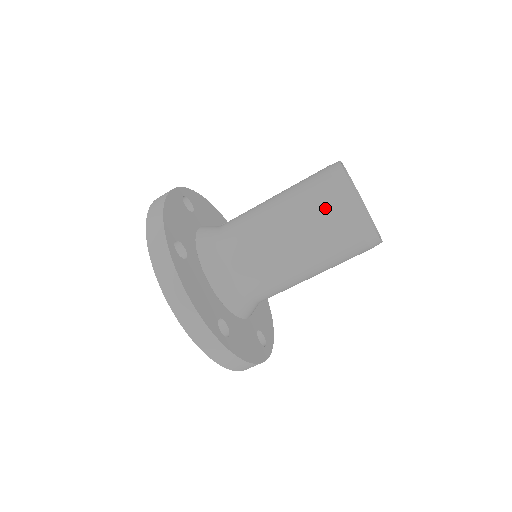
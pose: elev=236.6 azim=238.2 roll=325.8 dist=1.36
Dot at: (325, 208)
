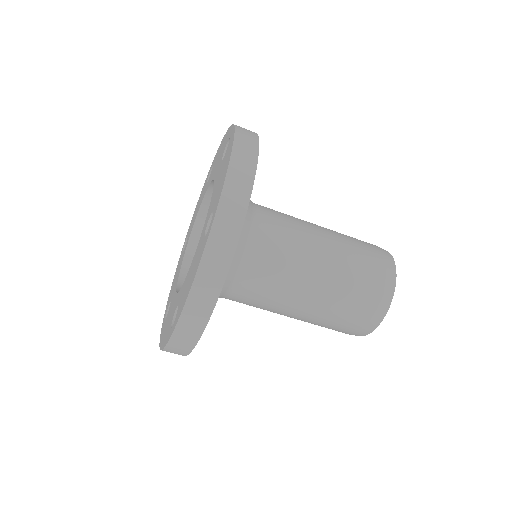
Dot at: (367, 249)
